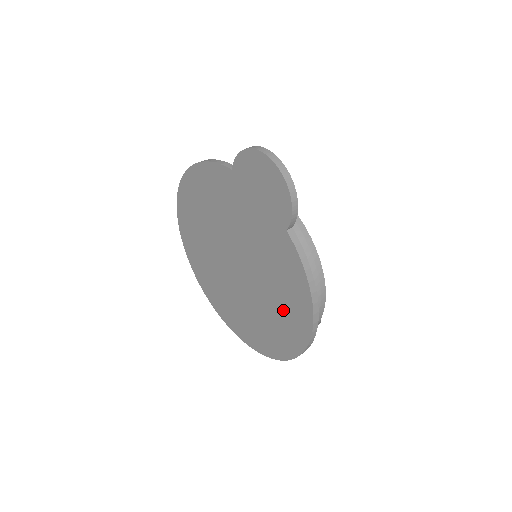
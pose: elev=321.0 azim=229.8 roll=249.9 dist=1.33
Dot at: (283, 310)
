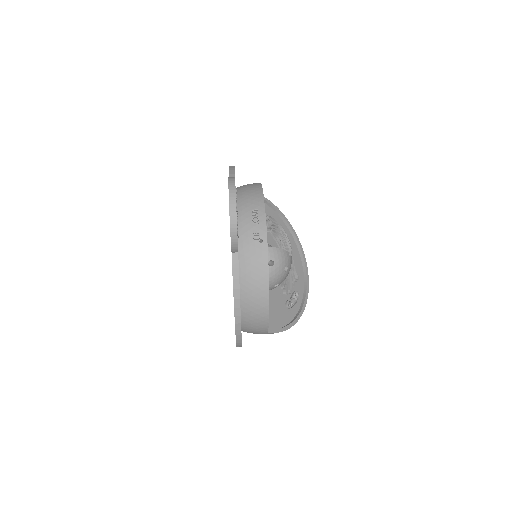
Dot at: occluded
